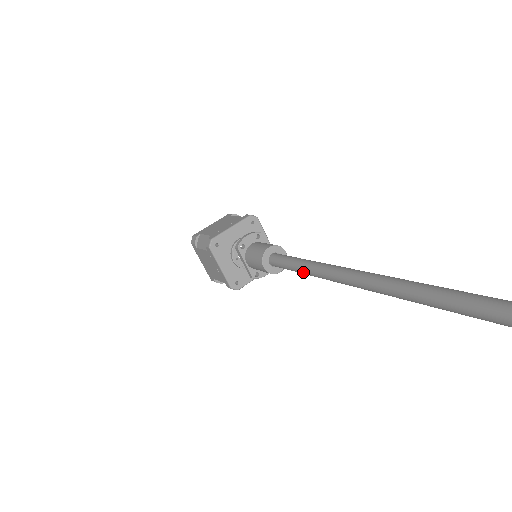
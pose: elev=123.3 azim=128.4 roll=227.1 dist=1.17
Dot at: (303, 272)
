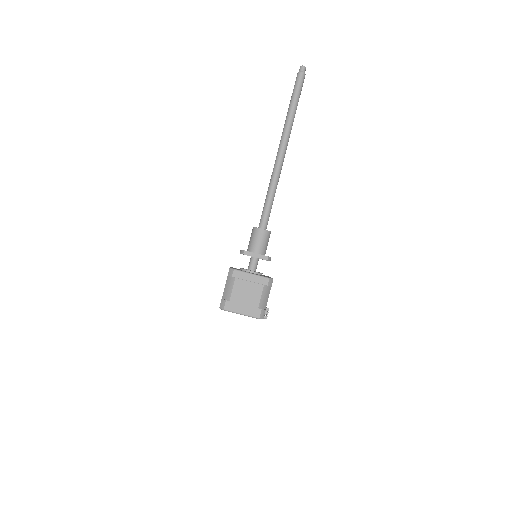
Dot at: (272, 192)
